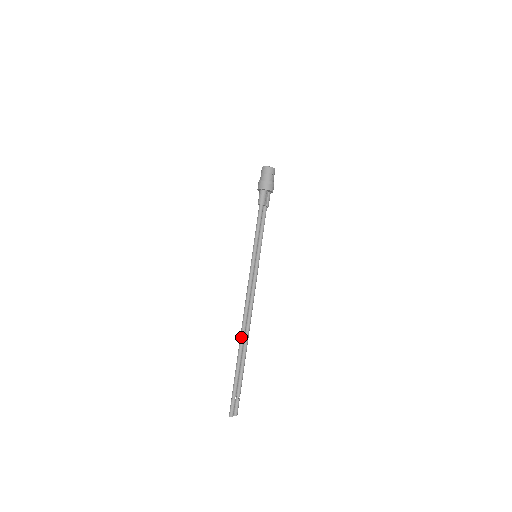
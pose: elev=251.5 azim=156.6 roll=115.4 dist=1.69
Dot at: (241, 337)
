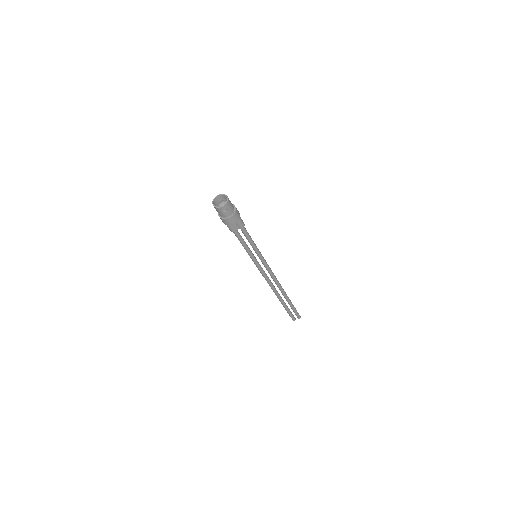
Dot at: (275, 294)
